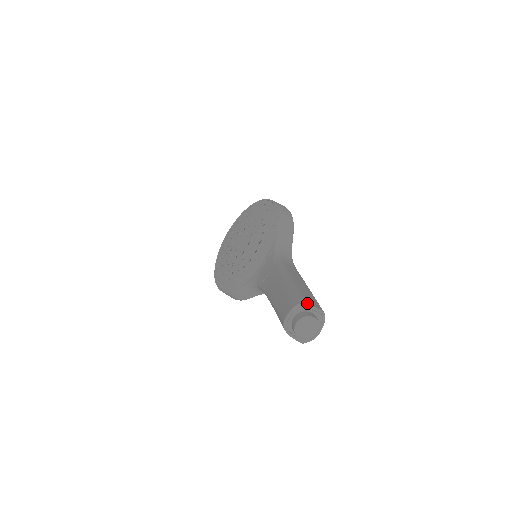
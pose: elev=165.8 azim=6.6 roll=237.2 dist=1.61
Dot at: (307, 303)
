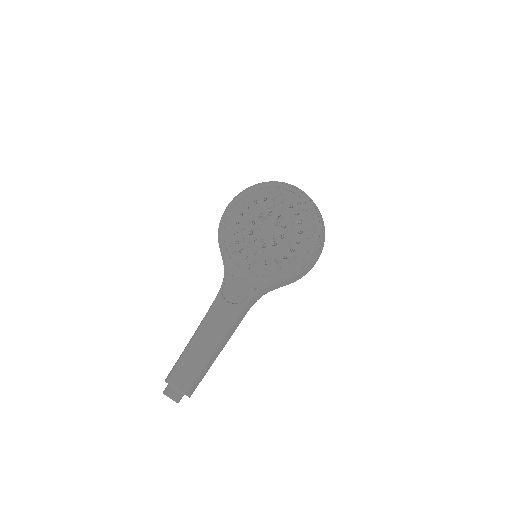
Dot at: (187, 393)
